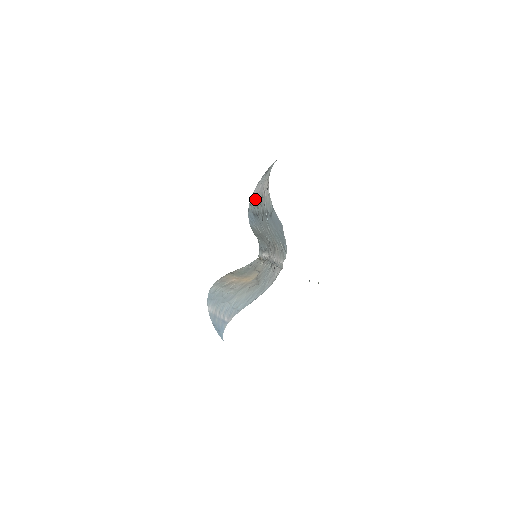
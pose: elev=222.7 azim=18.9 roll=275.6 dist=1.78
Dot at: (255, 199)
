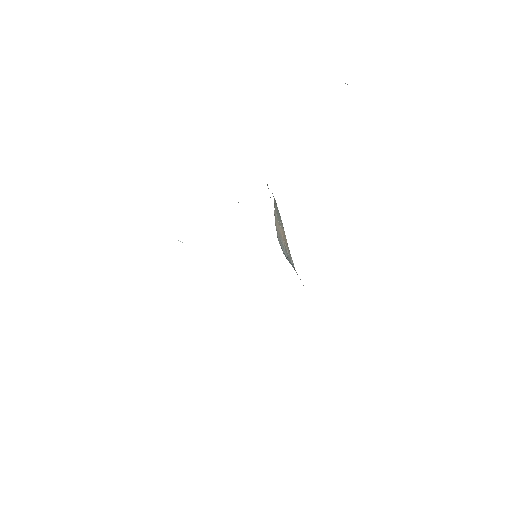
Dot at: occluded
